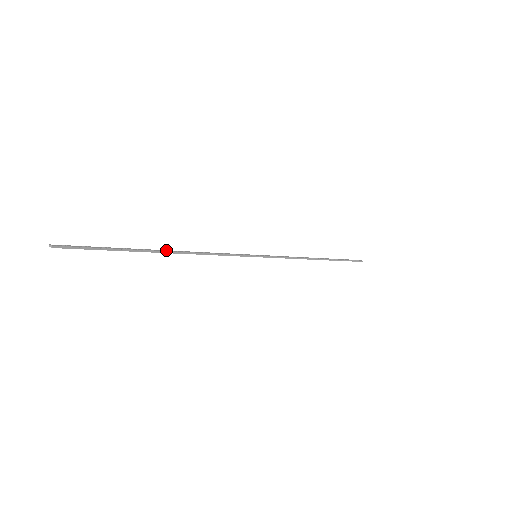
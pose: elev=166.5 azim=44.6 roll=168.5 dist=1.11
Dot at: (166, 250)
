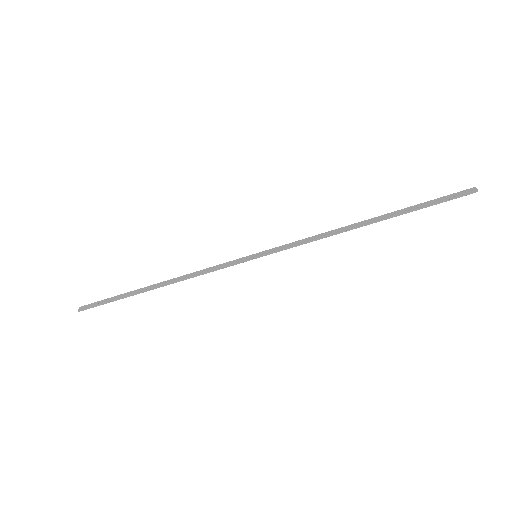
Dot at: (157, 284)
